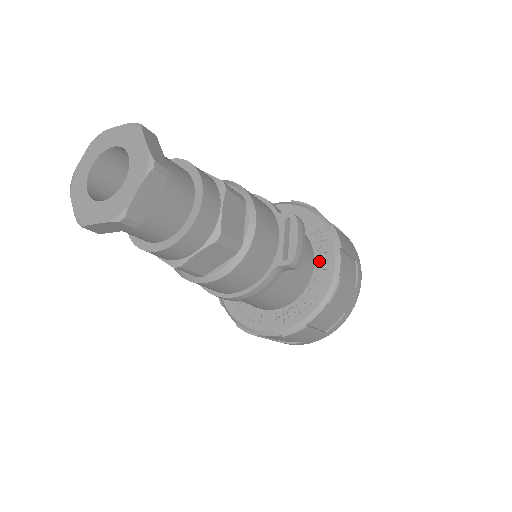
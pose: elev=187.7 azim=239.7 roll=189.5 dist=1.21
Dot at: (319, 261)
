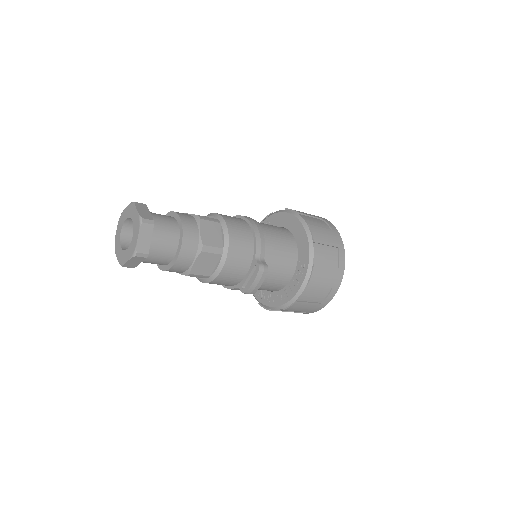
Dot at: (293, 282)
